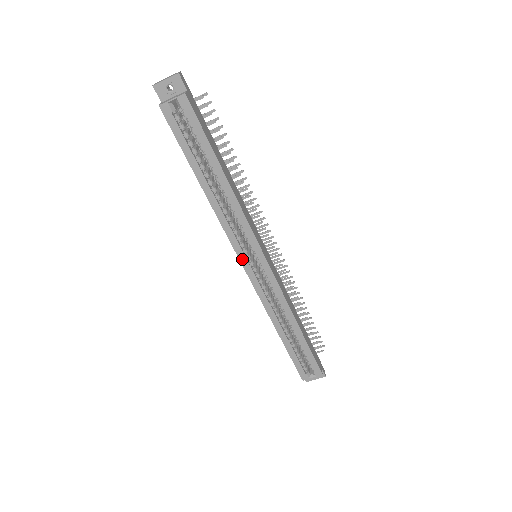
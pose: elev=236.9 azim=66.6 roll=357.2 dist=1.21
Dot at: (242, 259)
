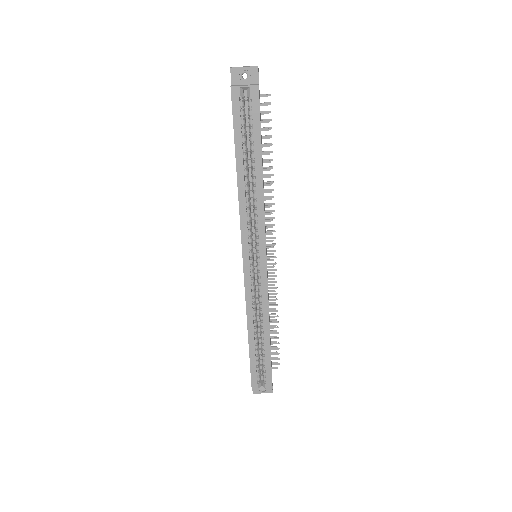
Dot at: (245, 254)
